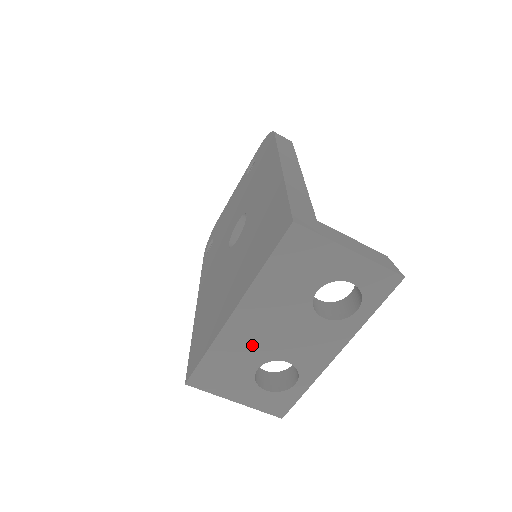
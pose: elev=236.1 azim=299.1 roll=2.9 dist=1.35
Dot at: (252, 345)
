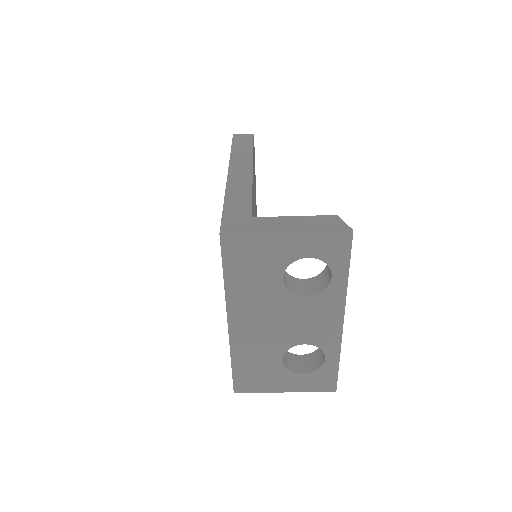
Dot at: (263, 343)
